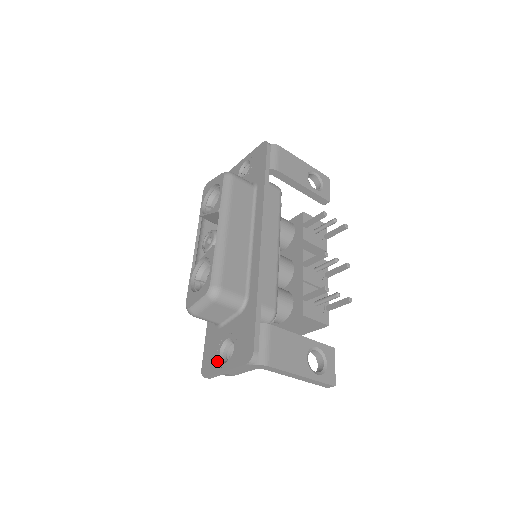
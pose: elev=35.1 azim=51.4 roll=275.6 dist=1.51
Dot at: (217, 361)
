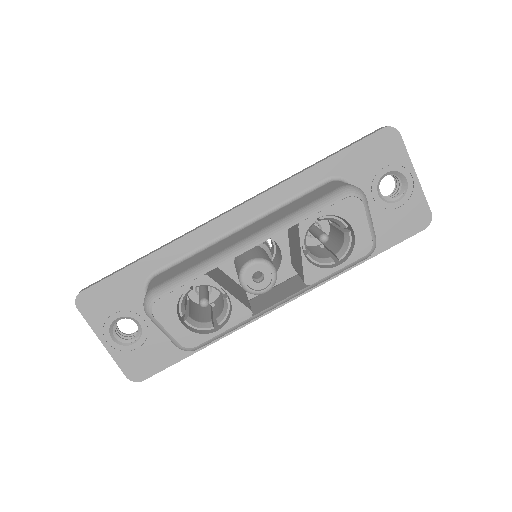
Dot at: (106, 321)
